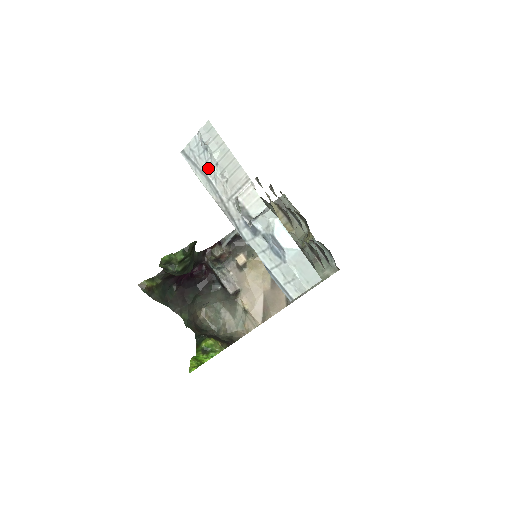
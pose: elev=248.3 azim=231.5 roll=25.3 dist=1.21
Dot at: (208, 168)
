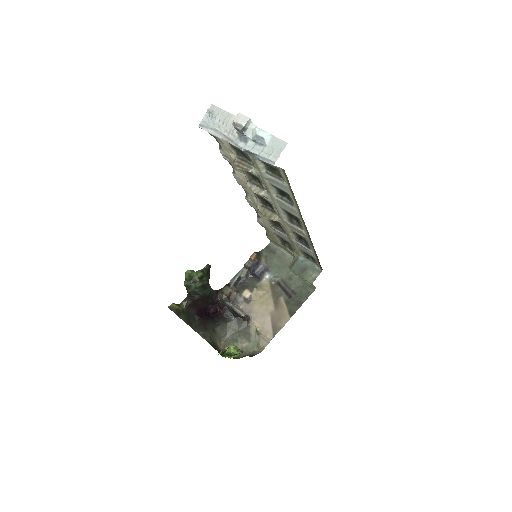
Dot at: (215, 125)
